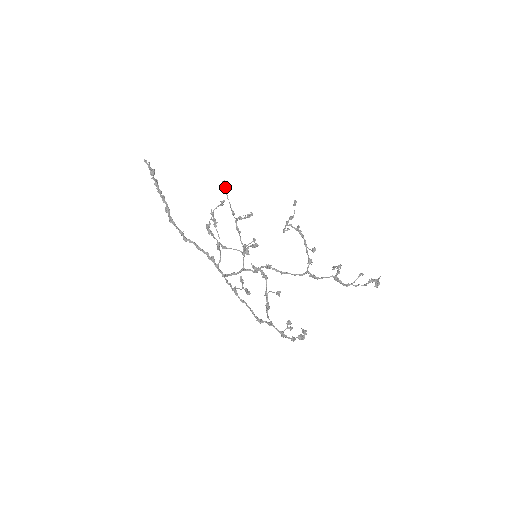
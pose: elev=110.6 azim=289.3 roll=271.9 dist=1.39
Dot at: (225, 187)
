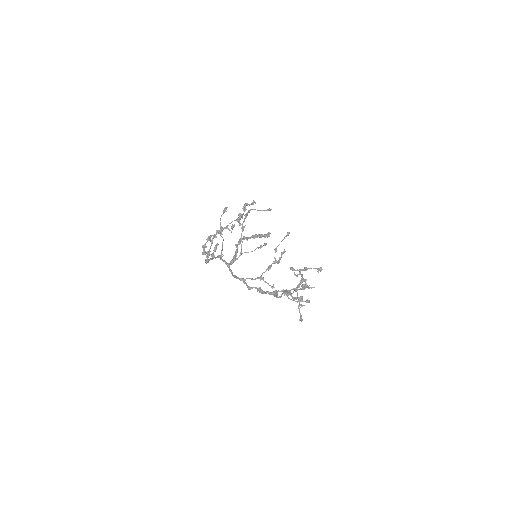
Dot at: (287, 235)
